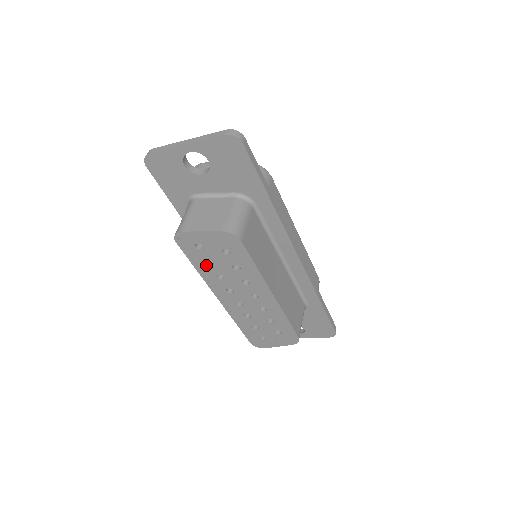
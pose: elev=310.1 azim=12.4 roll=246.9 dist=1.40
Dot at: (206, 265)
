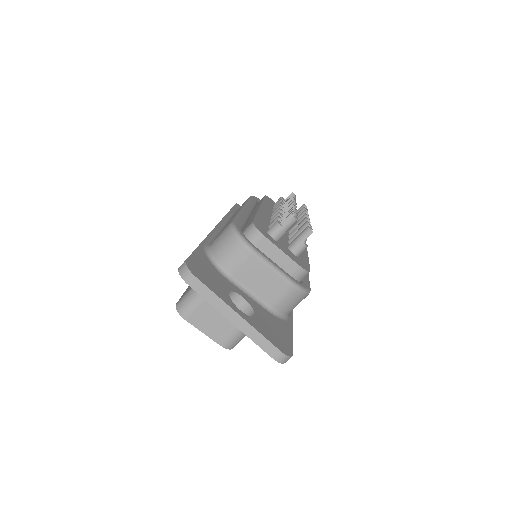
Dot at: occluded
